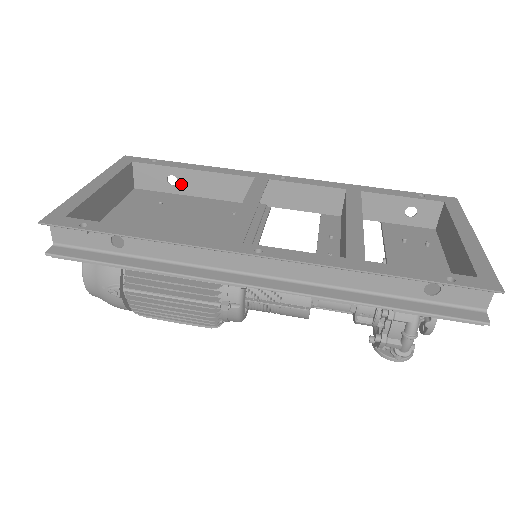
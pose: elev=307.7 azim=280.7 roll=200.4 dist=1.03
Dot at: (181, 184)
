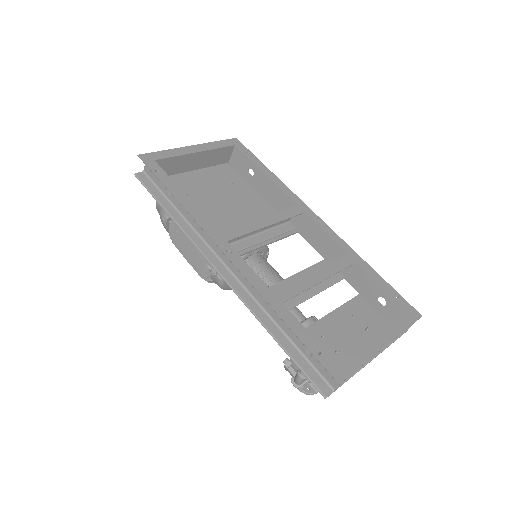
Dot at: (254, 179)
